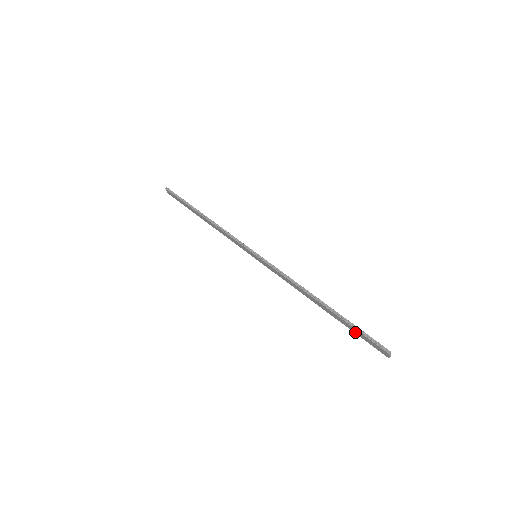
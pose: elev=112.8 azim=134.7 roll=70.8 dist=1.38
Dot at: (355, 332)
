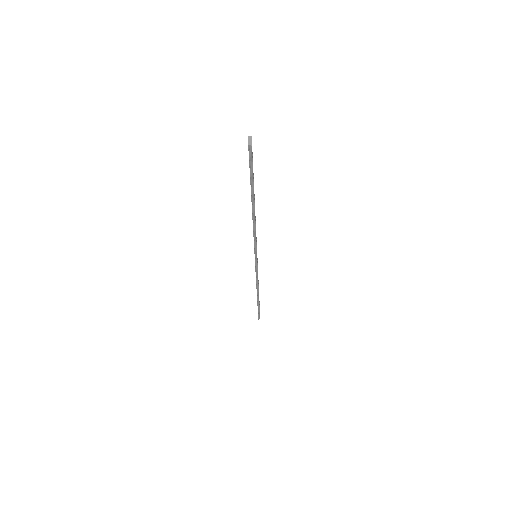
Dot at: occluded
